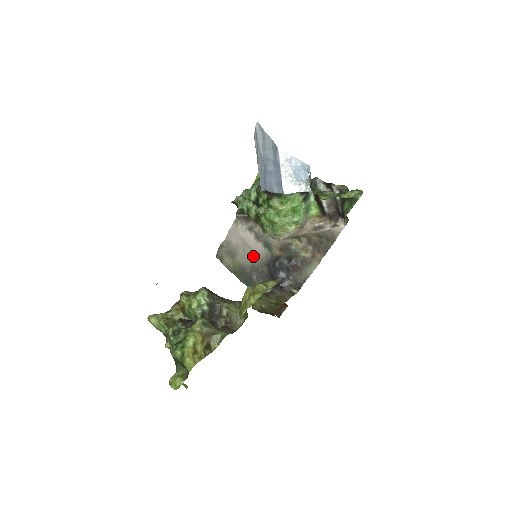
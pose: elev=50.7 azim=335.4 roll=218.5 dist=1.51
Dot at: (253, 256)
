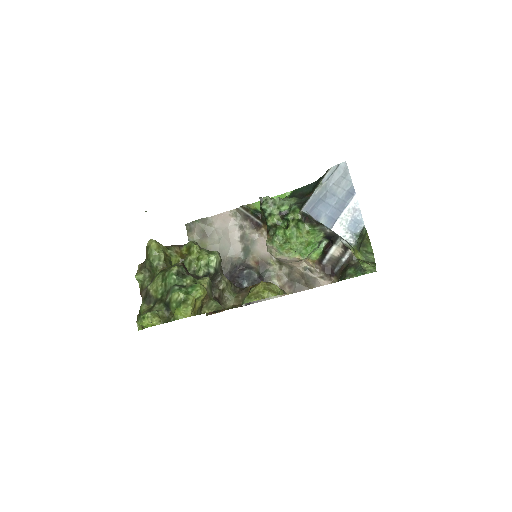
Dot at: (225, 250)
